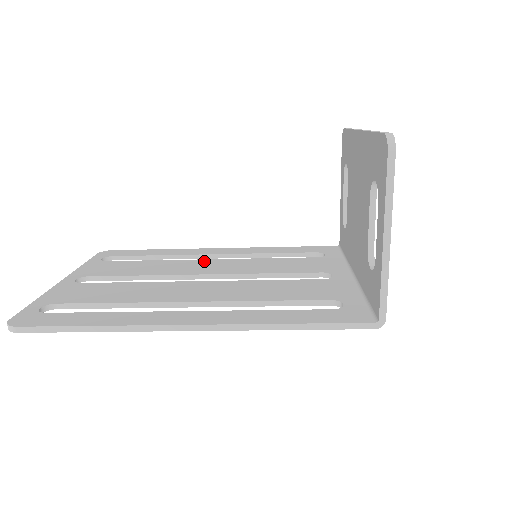
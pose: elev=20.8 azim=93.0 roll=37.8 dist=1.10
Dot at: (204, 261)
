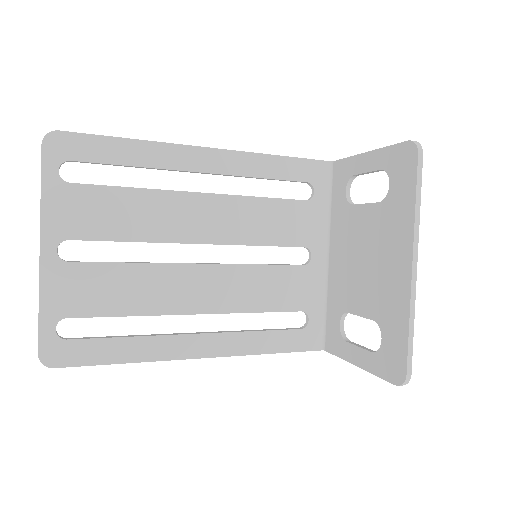
Dot at: (193, 200)
